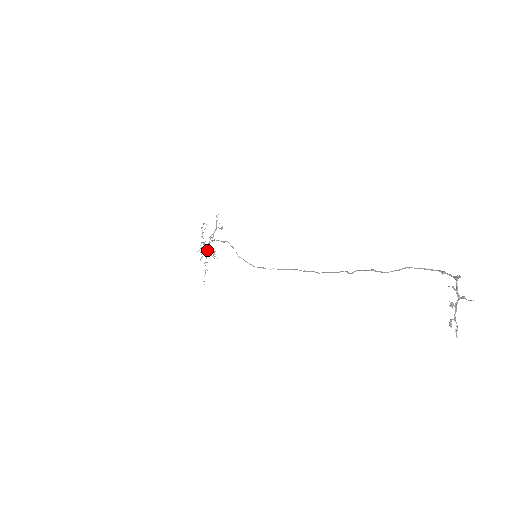
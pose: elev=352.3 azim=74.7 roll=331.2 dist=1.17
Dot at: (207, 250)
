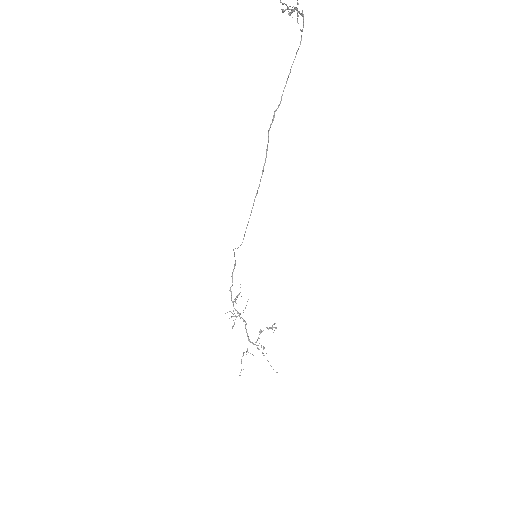
Dot at: (239, 314)
